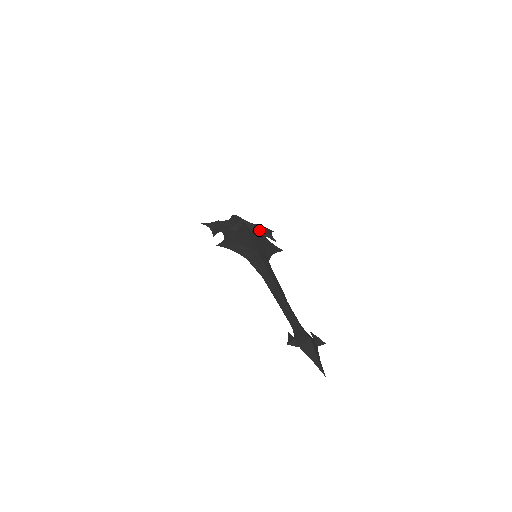
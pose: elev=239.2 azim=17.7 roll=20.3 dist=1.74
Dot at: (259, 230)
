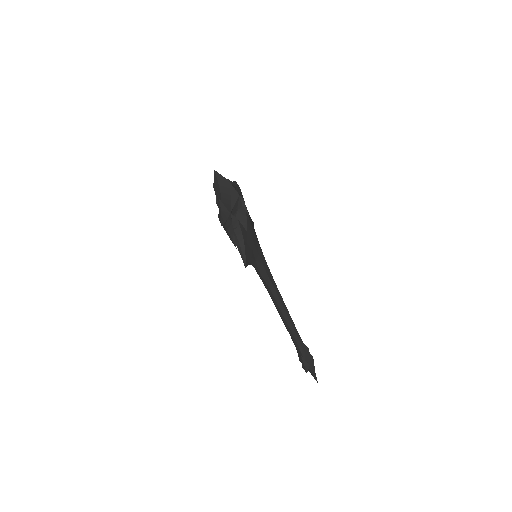
Dot at: (242, 199)
